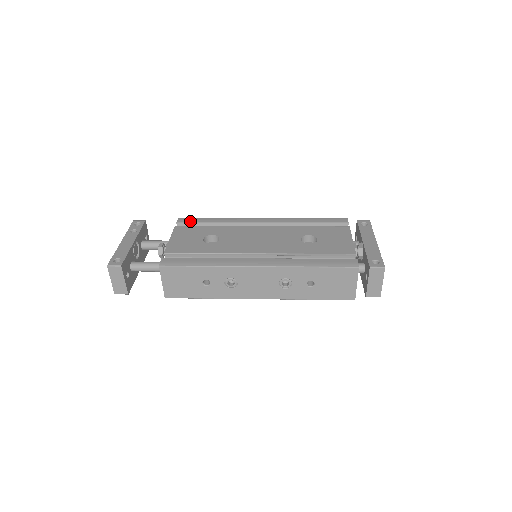
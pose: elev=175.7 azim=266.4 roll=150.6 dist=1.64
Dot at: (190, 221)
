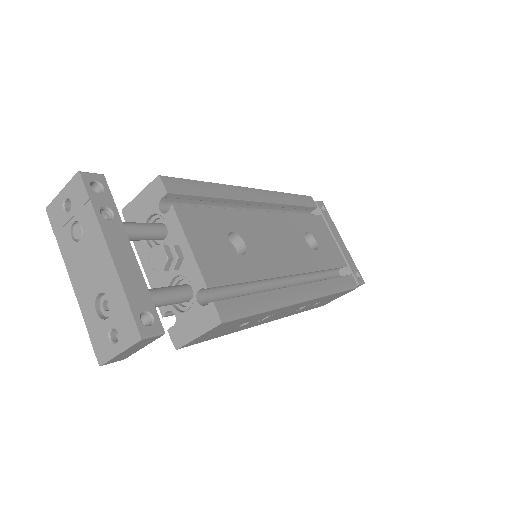
Dot at: (184, 190)
